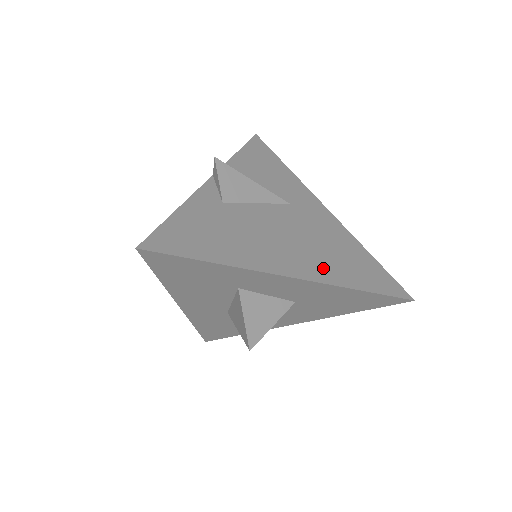
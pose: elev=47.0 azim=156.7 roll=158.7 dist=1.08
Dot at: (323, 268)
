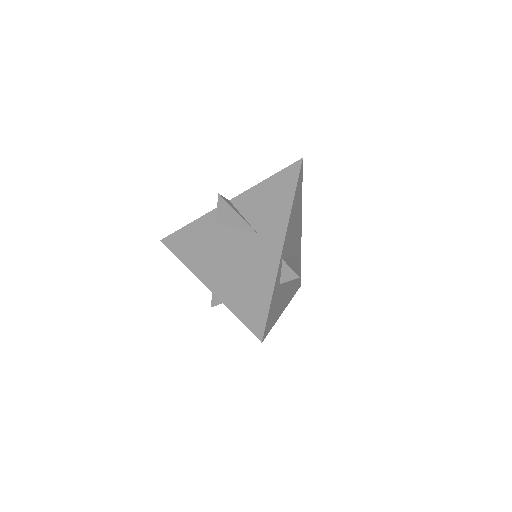
Dot at: (227, 288)
